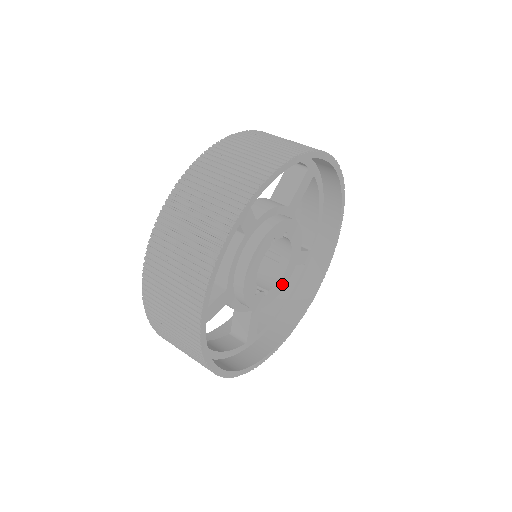
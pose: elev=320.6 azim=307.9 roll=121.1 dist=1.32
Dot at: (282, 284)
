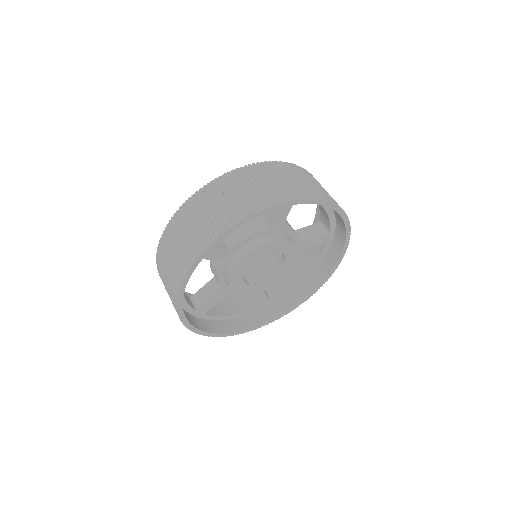
Dot at: (286, 272)
